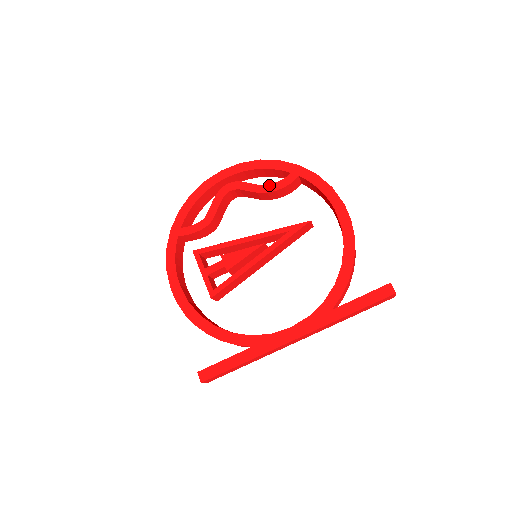
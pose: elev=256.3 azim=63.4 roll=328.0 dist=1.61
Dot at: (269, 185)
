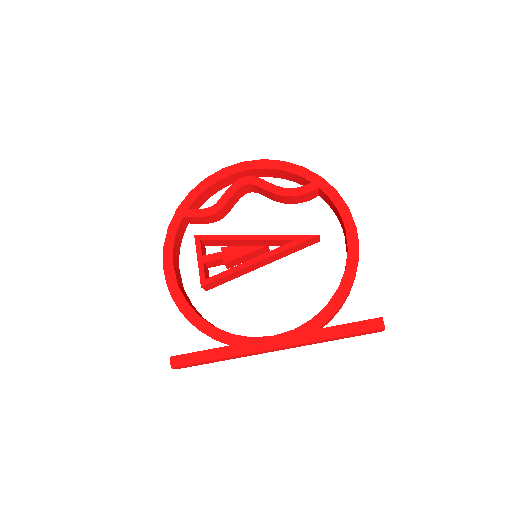
Dot at: (287, 189)
